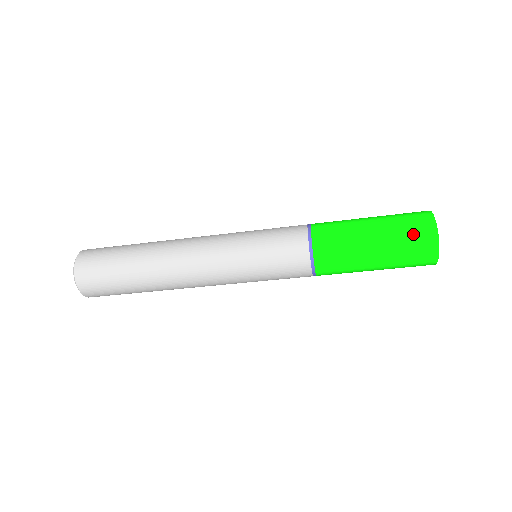
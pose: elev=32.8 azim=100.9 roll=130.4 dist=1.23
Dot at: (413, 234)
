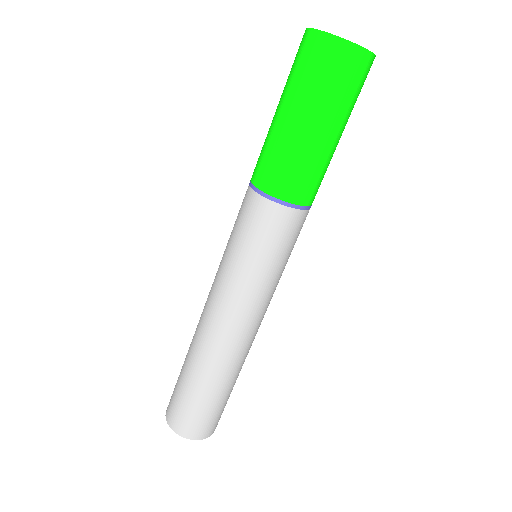
Dot at: (310, 65)
